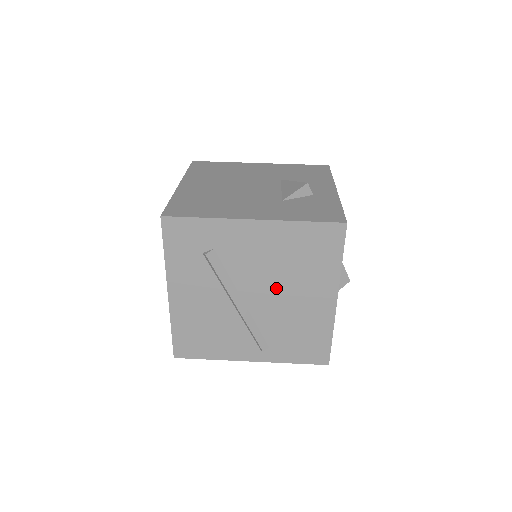
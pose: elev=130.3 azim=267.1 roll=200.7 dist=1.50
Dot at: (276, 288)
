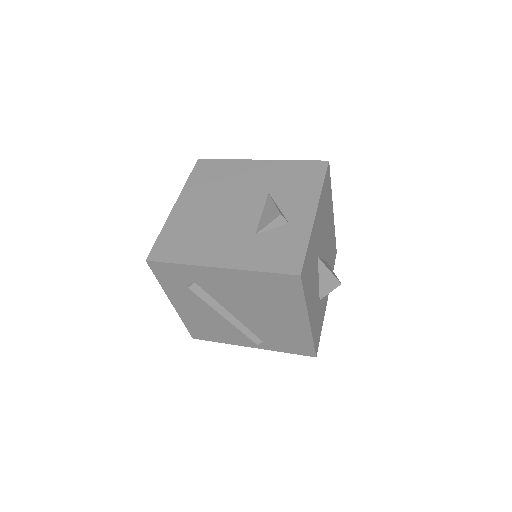
Dot at: (255, 309)
